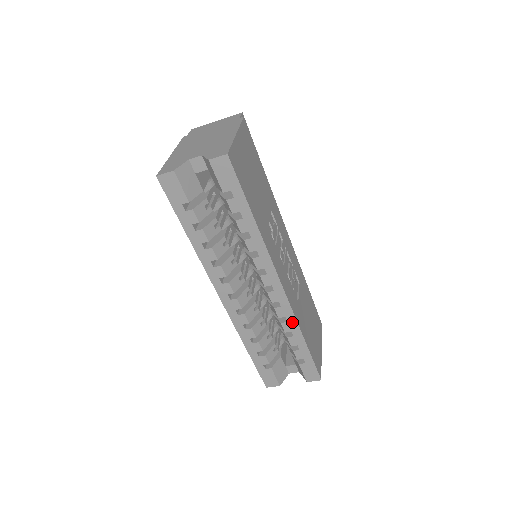
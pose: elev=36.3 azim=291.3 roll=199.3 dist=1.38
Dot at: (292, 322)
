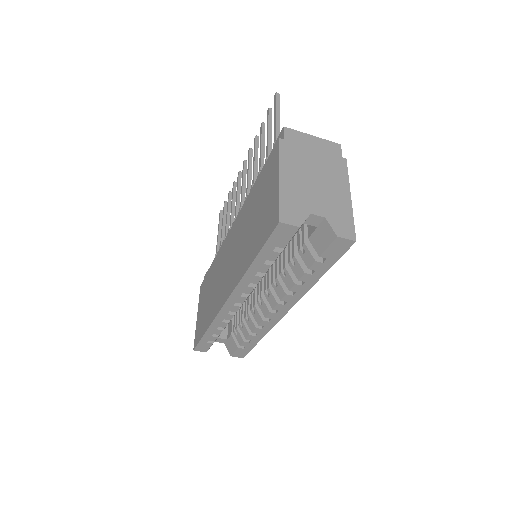
Dot at: (265, 330)
